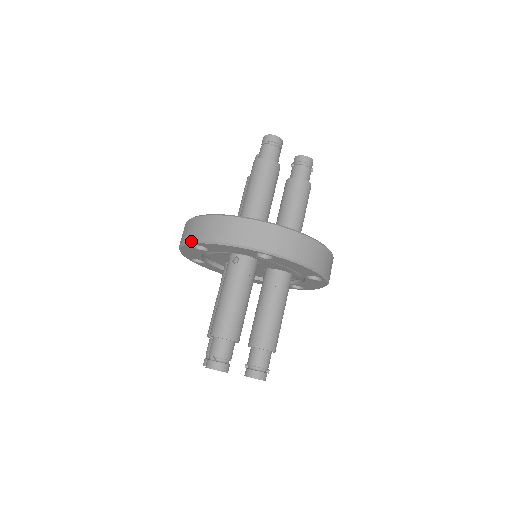
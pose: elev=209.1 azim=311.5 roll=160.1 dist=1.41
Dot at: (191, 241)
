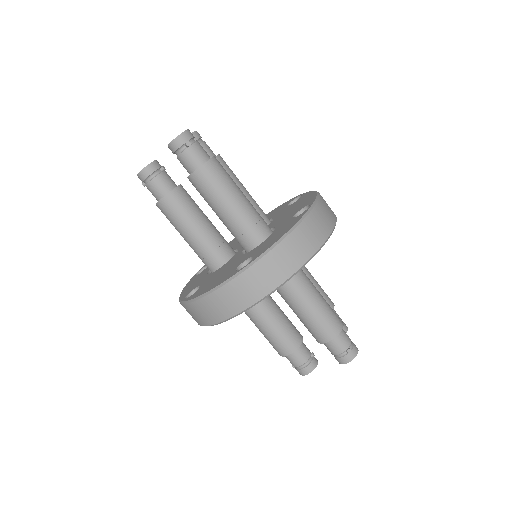
Dot at: (269, 294)
